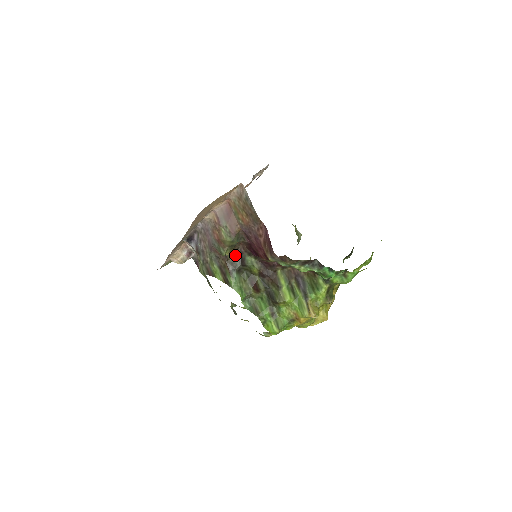
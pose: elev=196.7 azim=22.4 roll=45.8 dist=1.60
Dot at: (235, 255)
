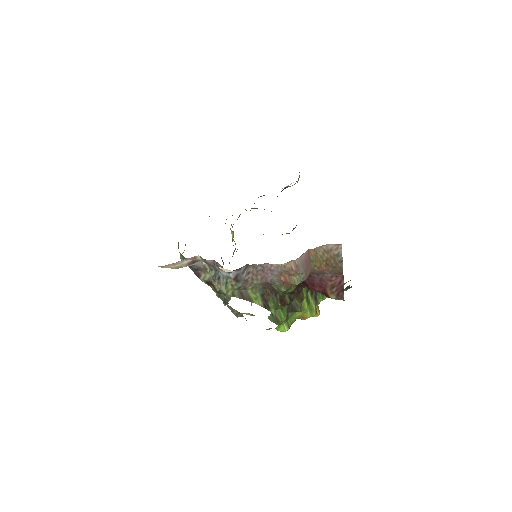
Dot at: occluded
